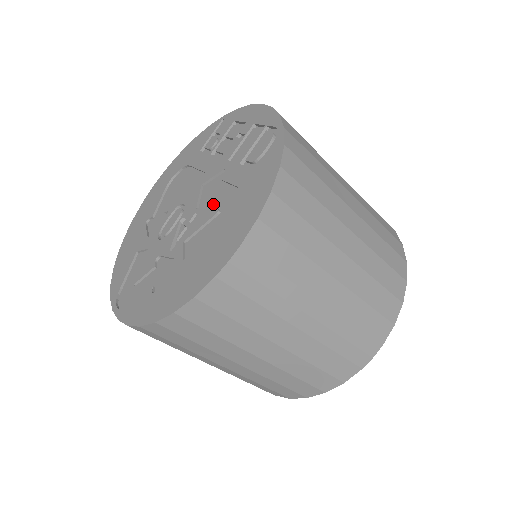
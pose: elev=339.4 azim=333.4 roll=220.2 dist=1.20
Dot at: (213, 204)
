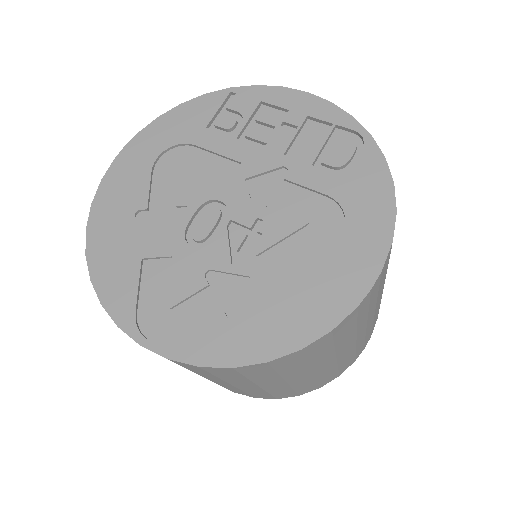
Dot at: (286, 210)
